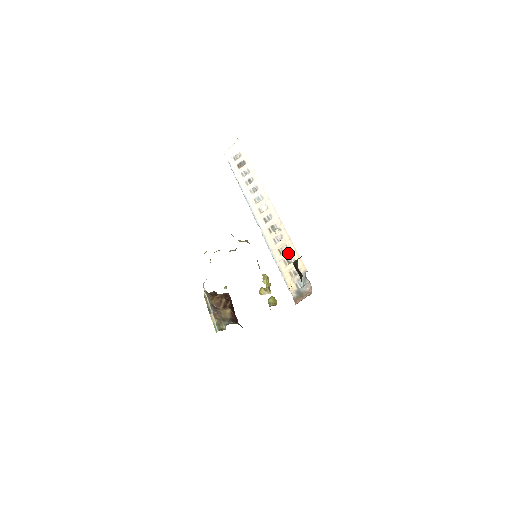
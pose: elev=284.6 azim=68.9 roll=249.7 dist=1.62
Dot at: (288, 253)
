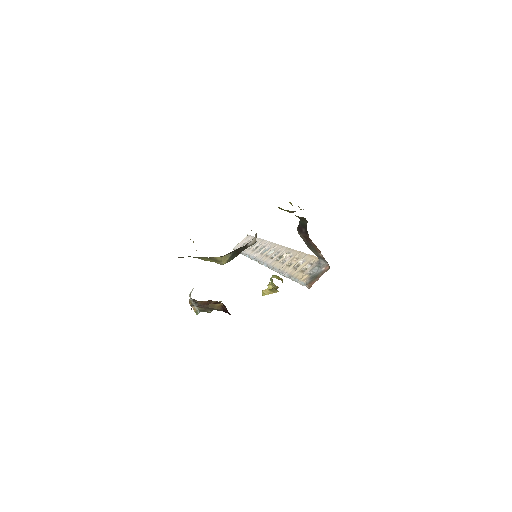
Dot at: (298, 260)
